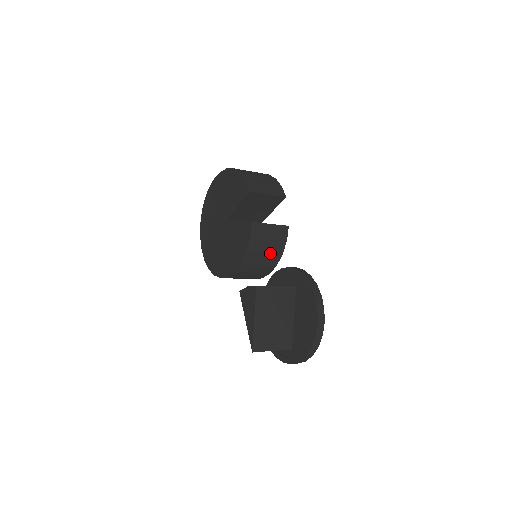
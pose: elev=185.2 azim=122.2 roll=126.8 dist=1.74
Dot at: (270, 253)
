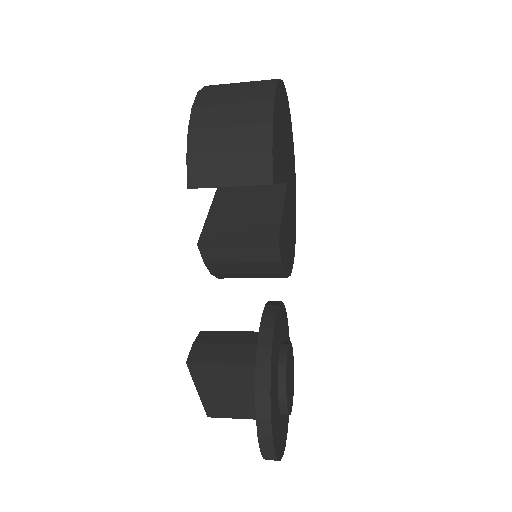
Dot at: (258, 273)
